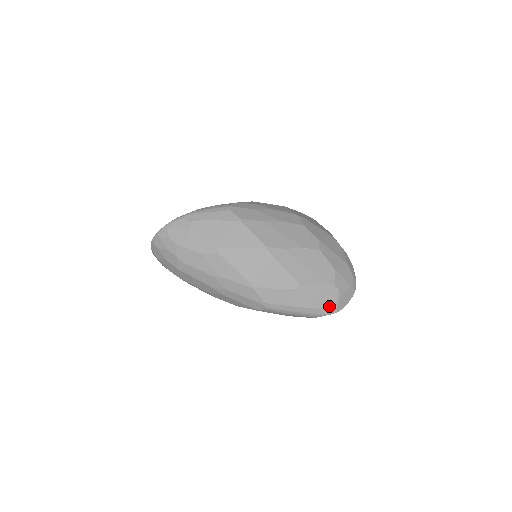
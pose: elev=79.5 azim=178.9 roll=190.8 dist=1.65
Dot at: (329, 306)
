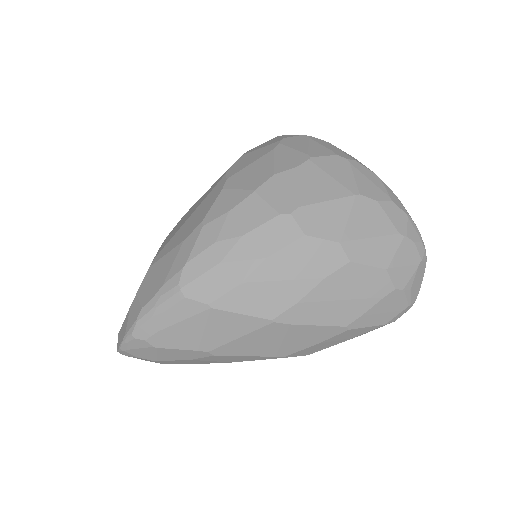
Dot at: (398, 313)
